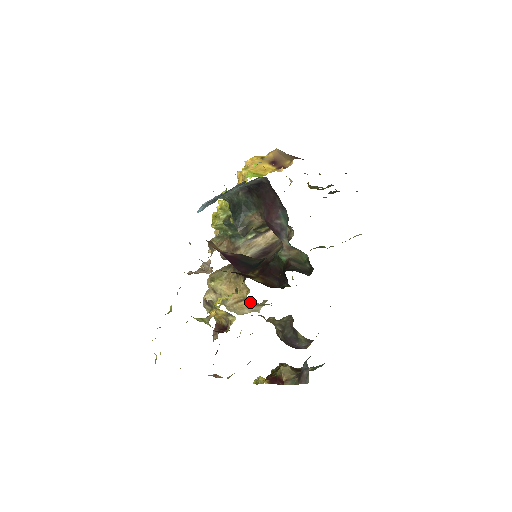
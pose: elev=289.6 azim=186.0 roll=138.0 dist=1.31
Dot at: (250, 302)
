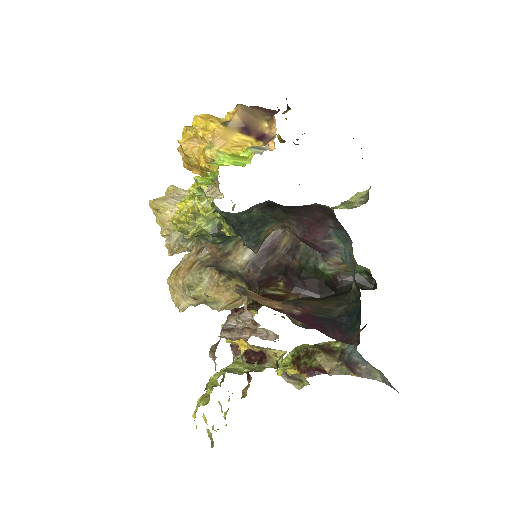
Dot at: occluded
